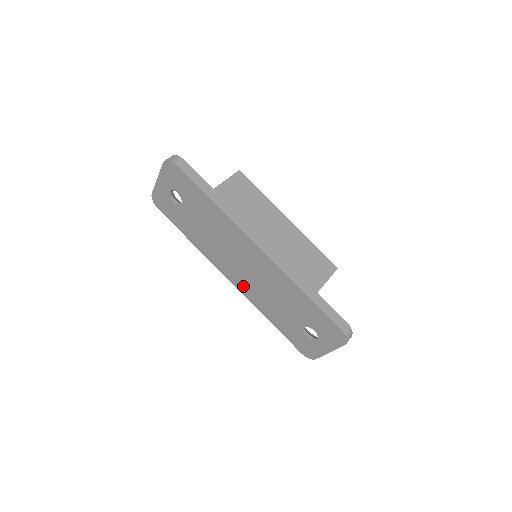
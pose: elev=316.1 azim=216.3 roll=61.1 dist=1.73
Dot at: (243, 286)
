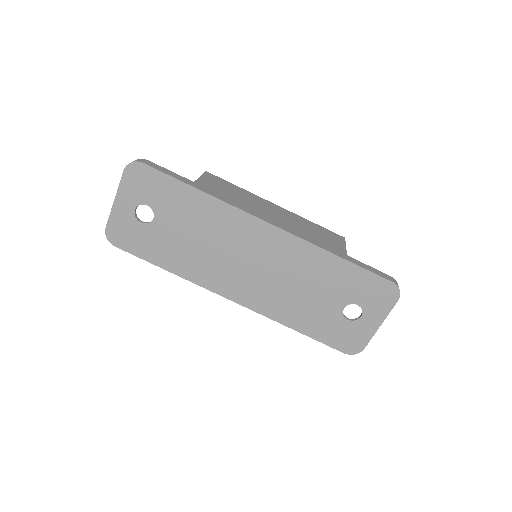
Dot at: (253, 297)
